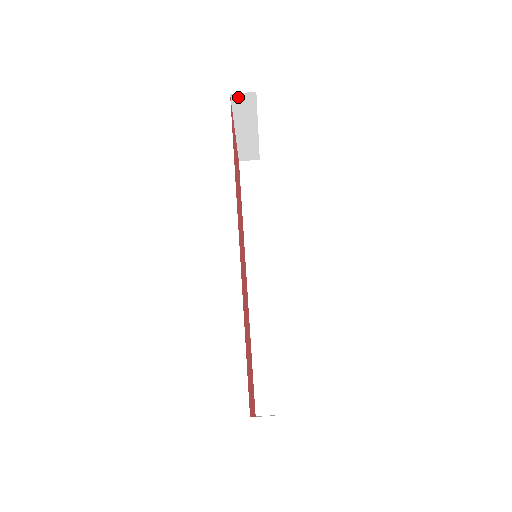
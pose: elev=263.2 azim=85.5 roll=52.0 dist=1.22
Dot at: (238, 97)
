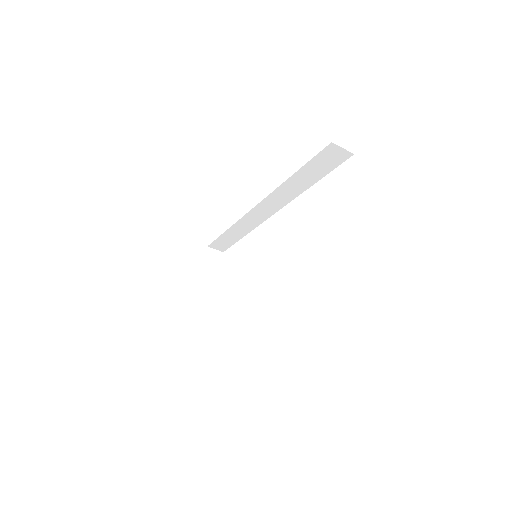
Dot at: occluded
